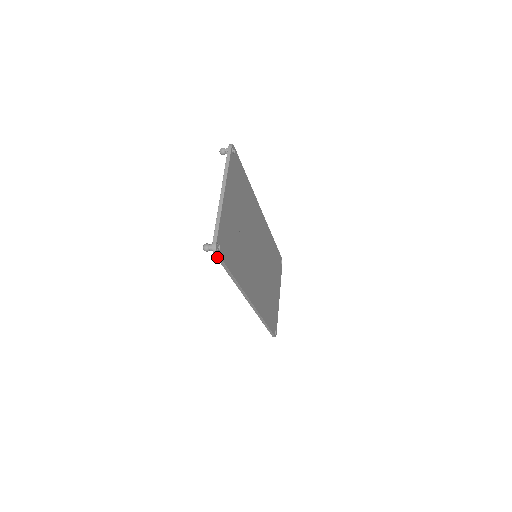
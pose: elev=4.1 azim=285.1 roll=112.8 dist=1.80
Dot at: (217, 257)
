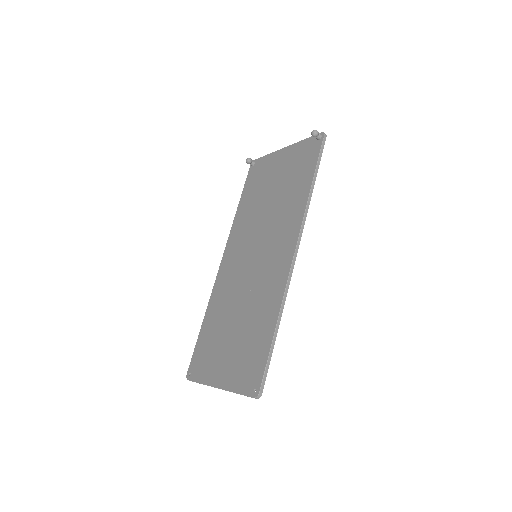
Dot at: (323, 142)
